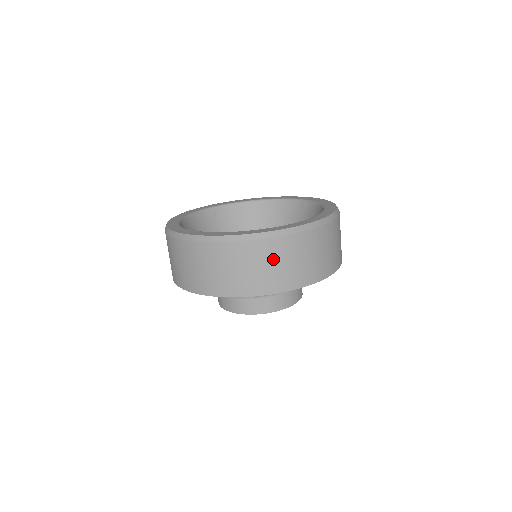
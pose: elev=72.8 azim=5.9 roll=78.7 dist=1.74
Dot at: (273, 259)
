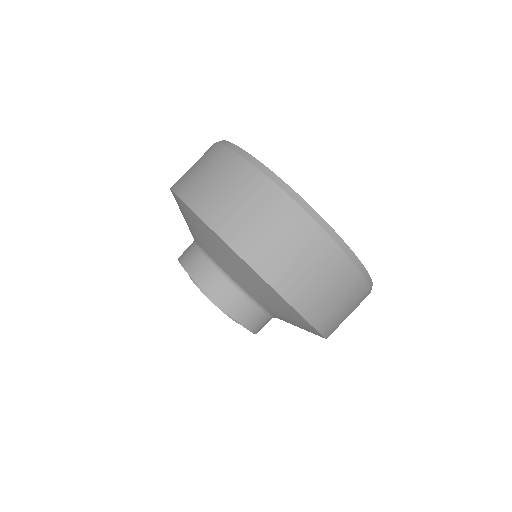
Dot at: (245, 194)
